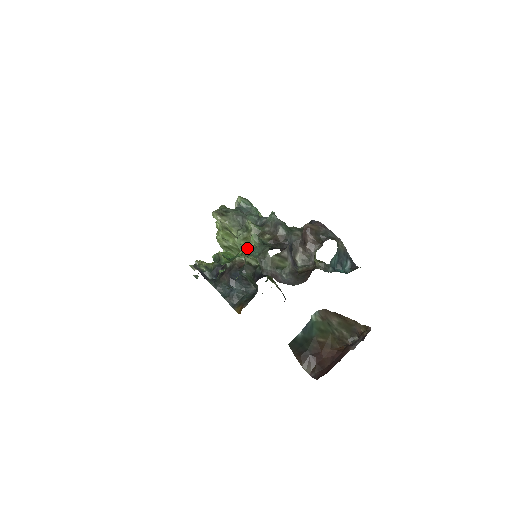
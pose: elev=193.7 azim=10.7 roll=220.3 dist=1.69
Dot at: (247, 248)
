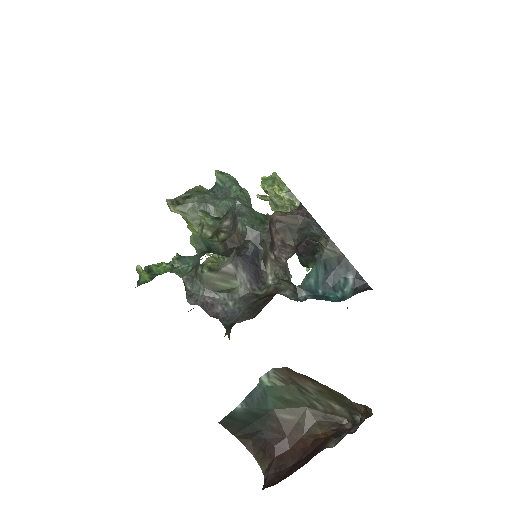
Dot at: (174, 259)
